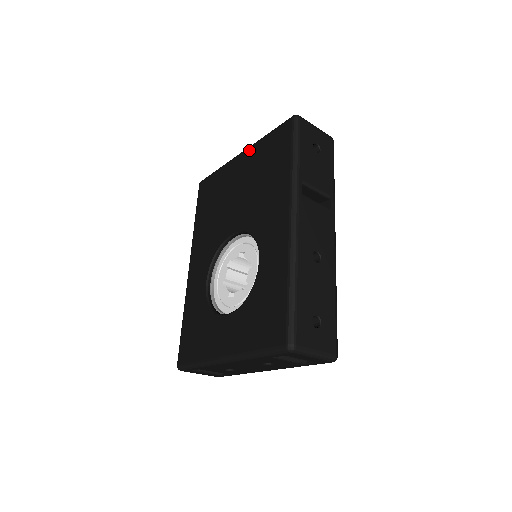
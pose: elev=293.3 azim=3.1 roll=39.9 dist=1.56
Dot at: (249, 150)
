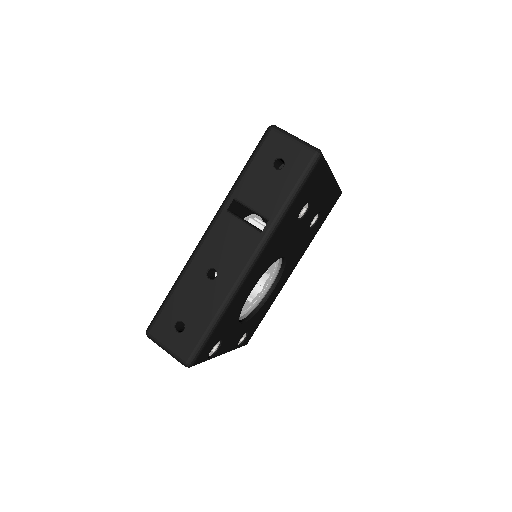
Dot at: occluded
